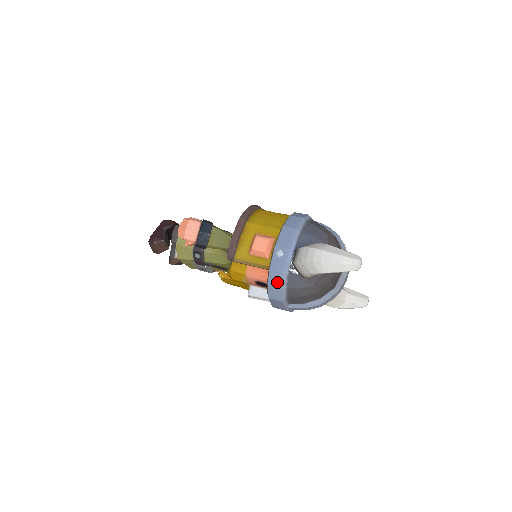
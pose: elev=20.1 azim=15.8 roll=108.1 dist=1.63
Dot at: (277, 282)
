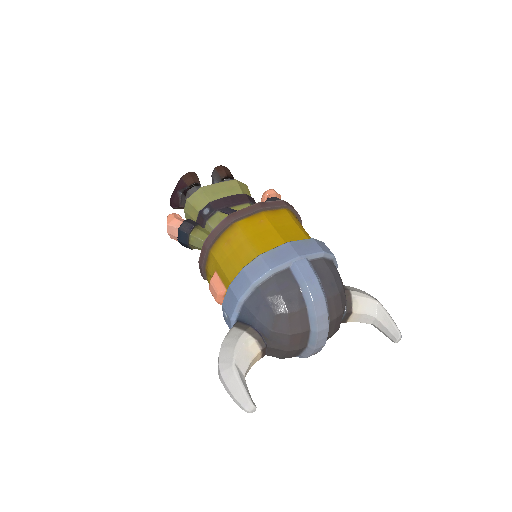
Dot at: occluded
